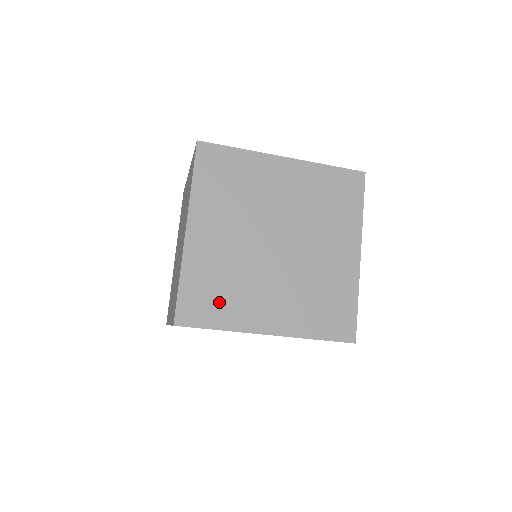
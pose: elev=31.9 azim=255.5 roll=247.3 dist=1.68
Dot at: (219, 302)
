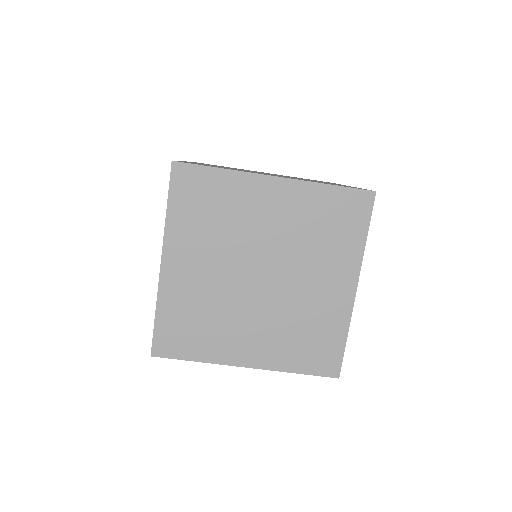
Dot at: occluded
